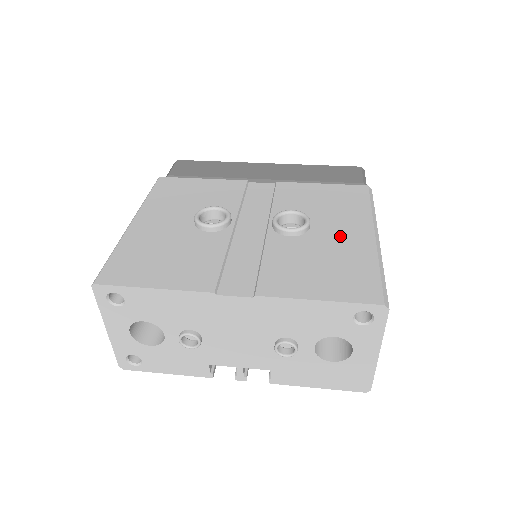
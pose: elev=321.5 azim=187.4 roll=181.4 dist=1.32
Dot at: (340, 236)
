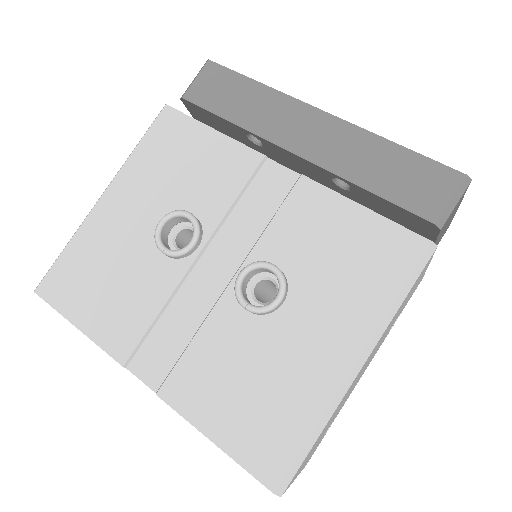
Dot at: (307, 343)
